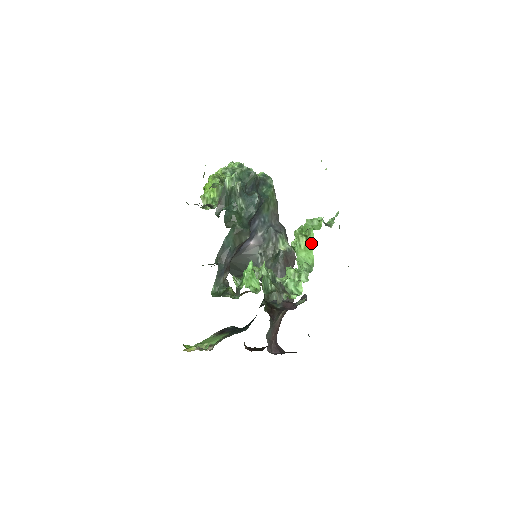
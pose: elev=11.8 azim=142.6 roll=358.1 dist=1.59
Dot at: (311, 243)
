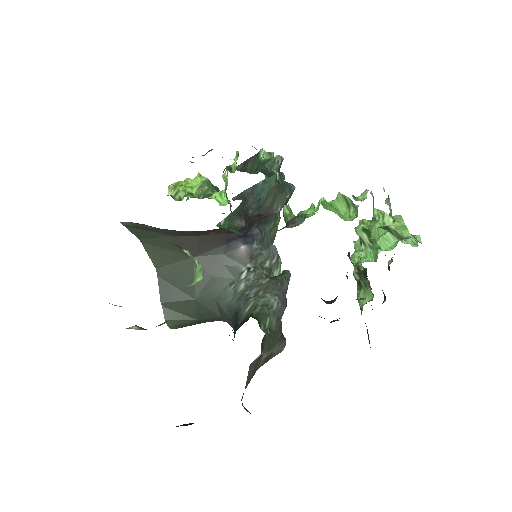
Dot at: (402, 225)
